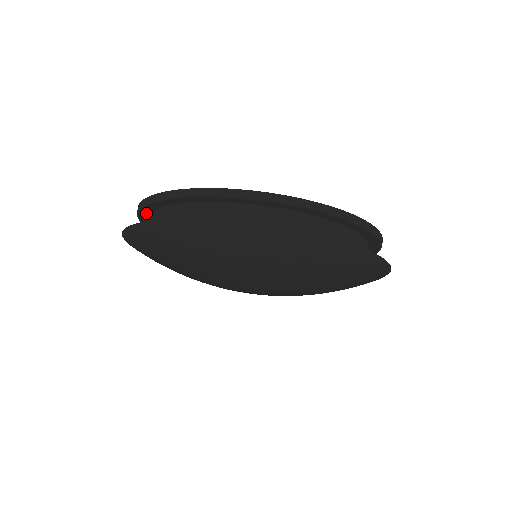
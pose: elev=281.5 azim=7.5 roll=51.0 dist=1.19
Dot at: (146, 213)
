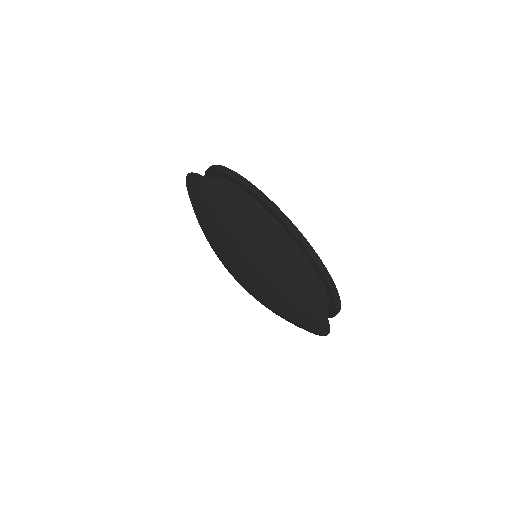
Dot at: (235, 182)
